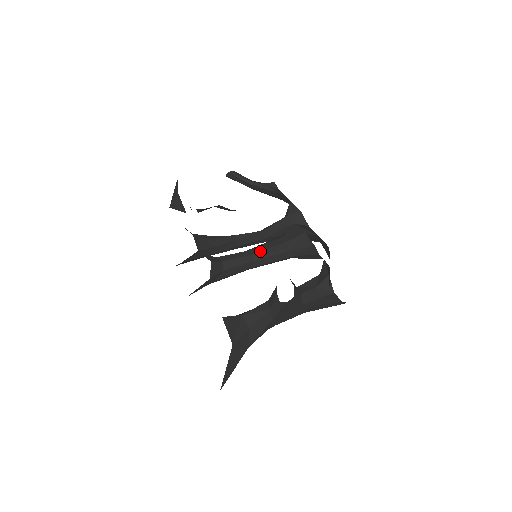
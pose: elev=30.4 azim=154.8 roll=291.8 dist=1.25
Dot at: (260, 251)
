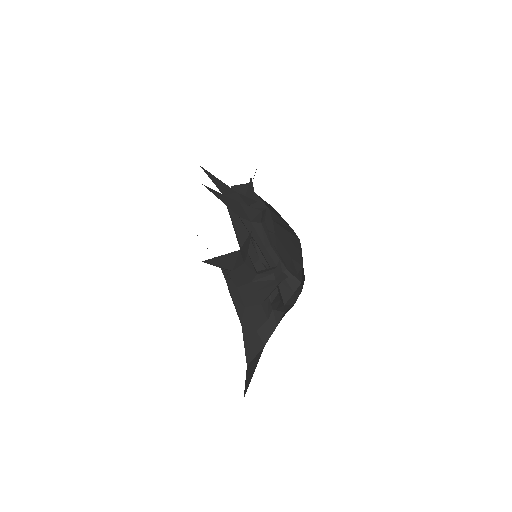
Dot at: occluded
